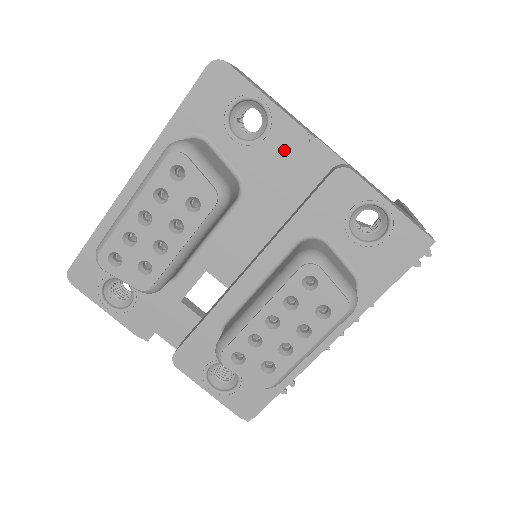
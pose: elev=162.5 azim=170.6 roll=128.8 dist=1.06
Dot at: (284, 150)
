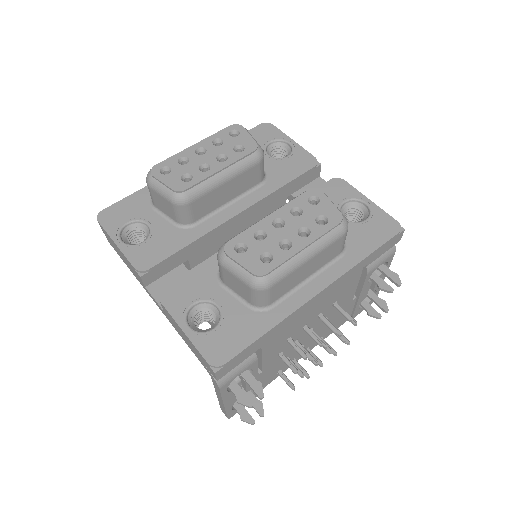
Dot at: (300, 165)
